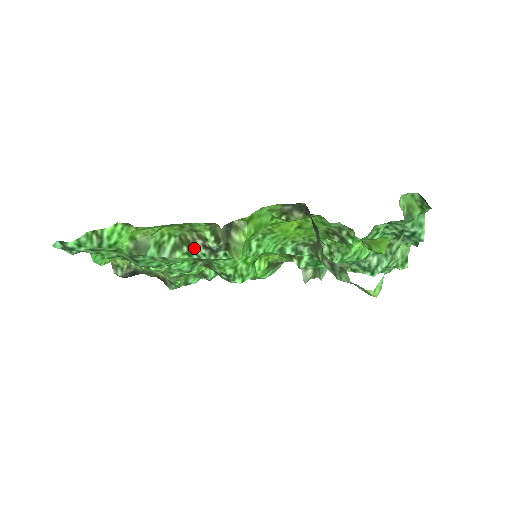
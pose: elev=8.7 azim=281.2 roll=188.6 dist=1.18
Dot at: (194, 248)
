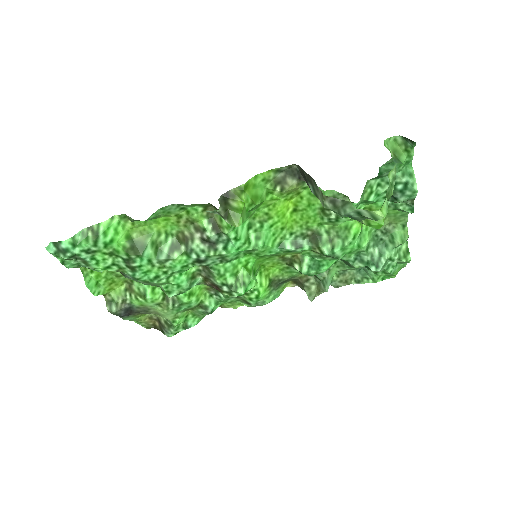
Dot at: (192, 245)
